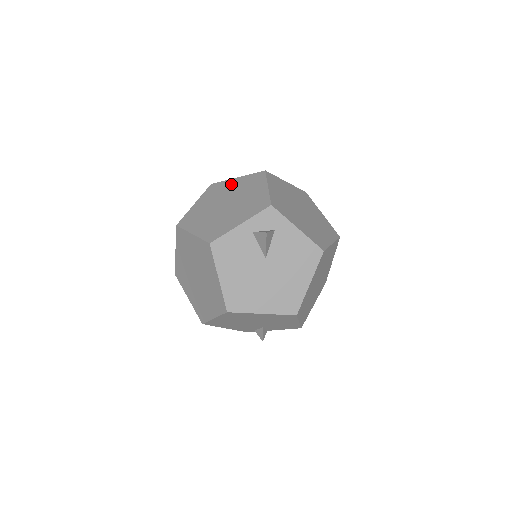
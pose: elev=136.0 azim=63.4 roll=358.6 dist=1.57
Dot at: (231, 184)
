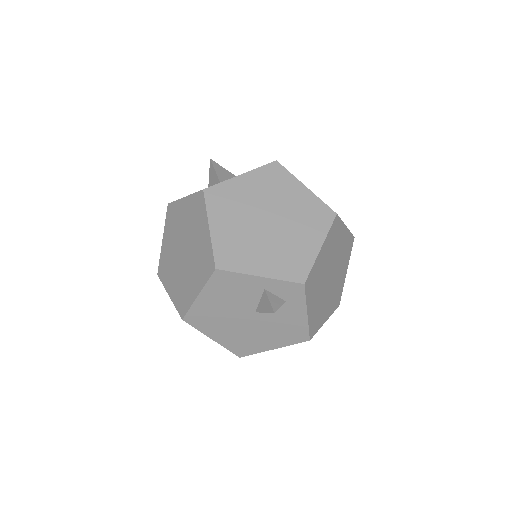
Dot at: (294, 191)
